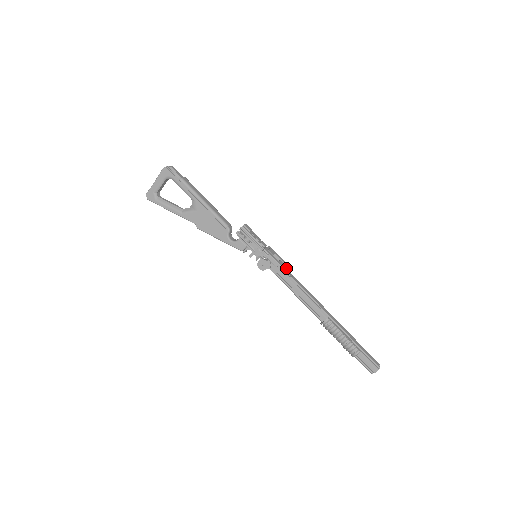
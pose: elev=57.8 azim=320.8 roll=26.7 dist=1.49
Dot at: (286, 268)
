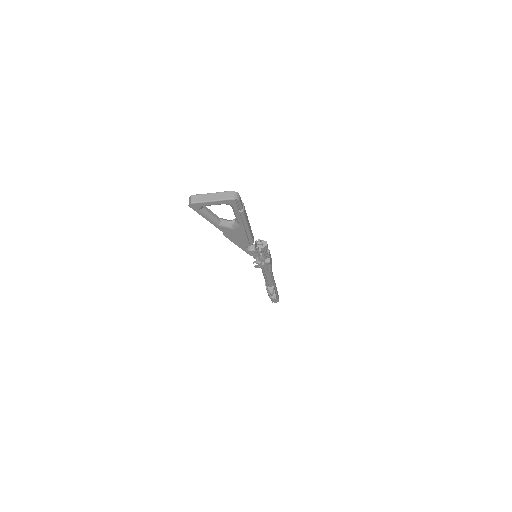
Dot at: occluded
